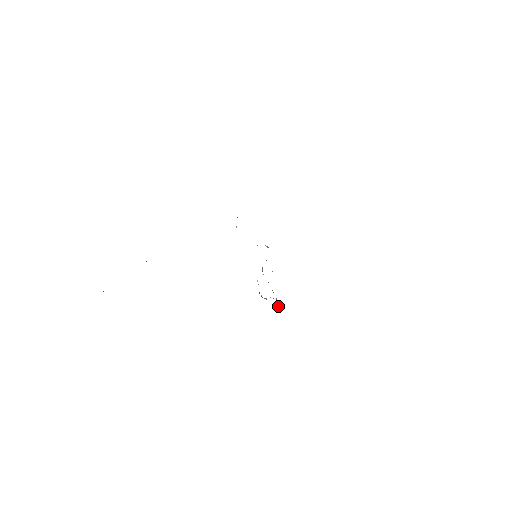
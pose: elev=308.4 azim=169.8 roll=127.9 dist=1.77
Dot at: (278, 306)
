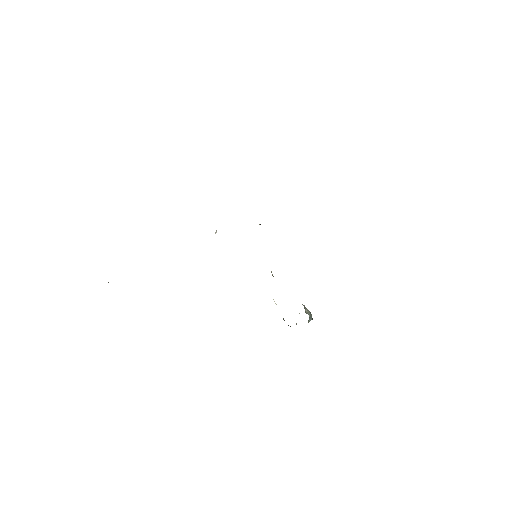
Dot at: (309, 314)
